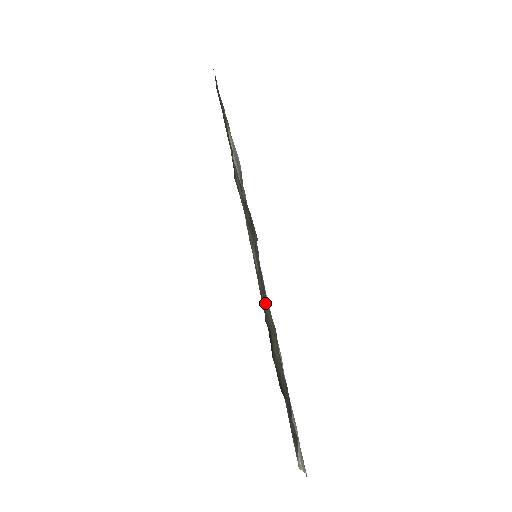
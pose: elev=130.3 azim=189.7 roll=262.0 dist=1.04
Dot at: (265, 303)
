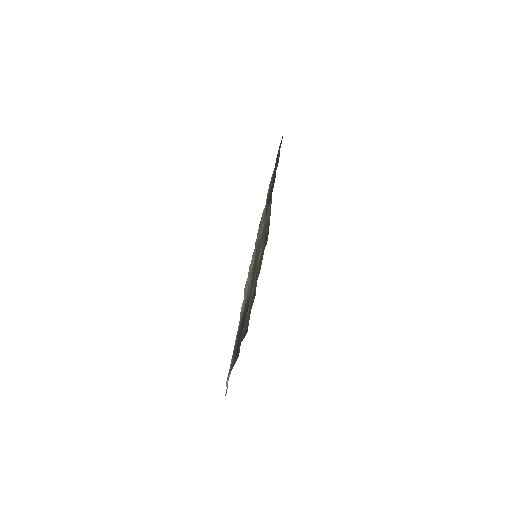
Dot at: occluded
